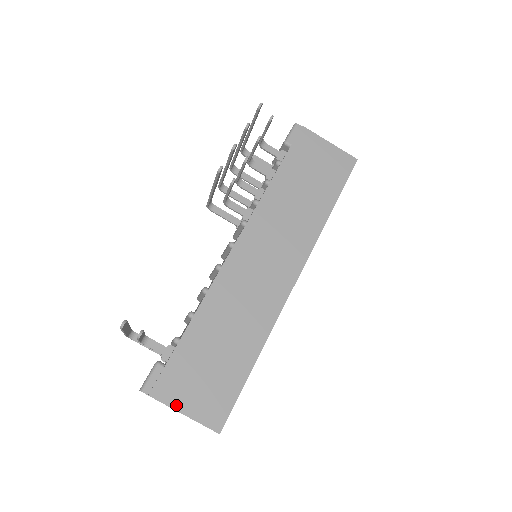
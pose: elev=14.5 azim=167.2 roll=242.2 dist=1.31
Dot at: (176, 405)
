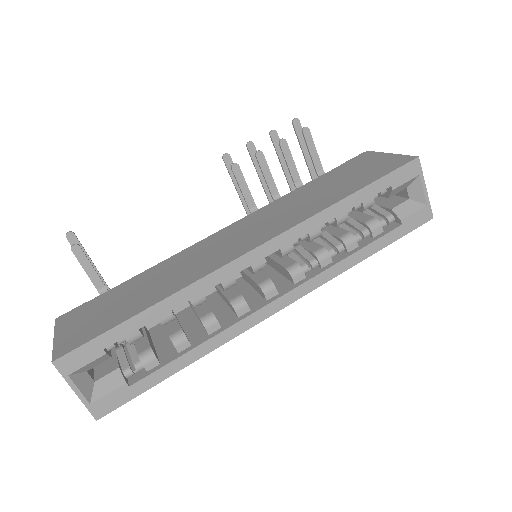
Dot at: (59, 330)
